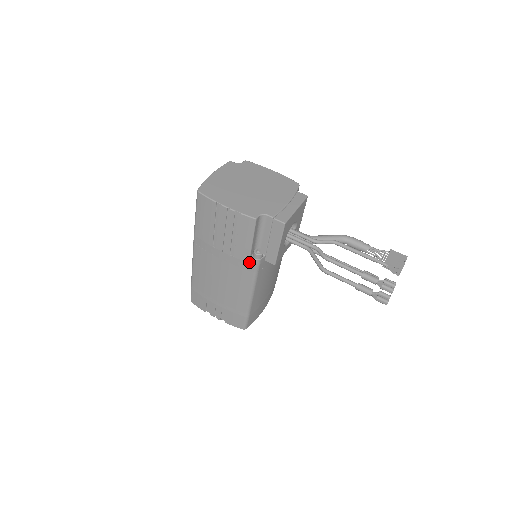
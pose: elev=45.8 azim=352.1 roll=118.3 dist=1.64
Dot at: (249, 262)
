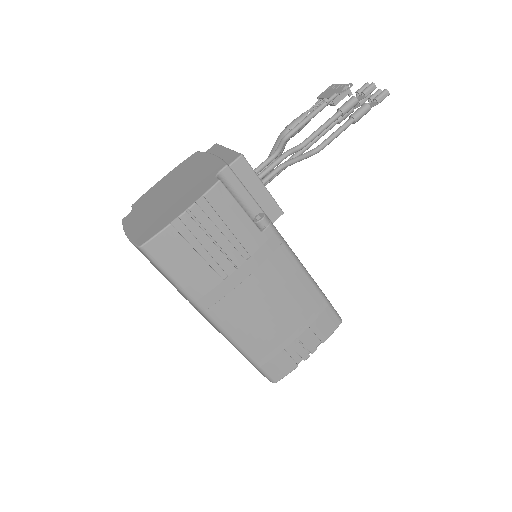
Dot at: (267, 239)
